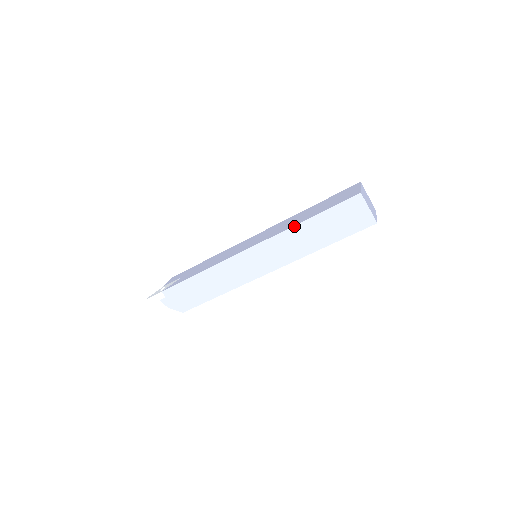
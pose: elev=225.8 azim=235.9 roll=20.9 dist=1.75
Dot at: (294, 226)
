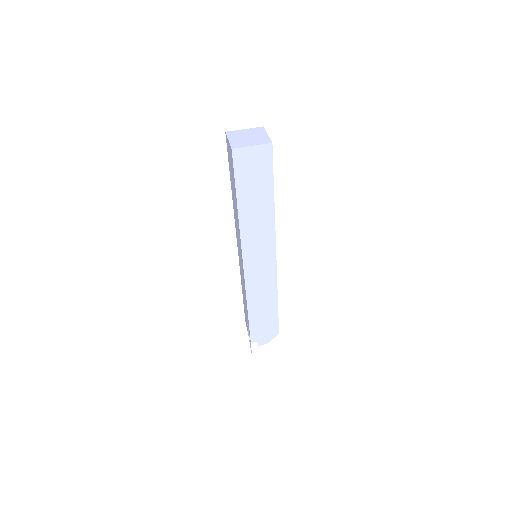
Dot at: (239, 221)
